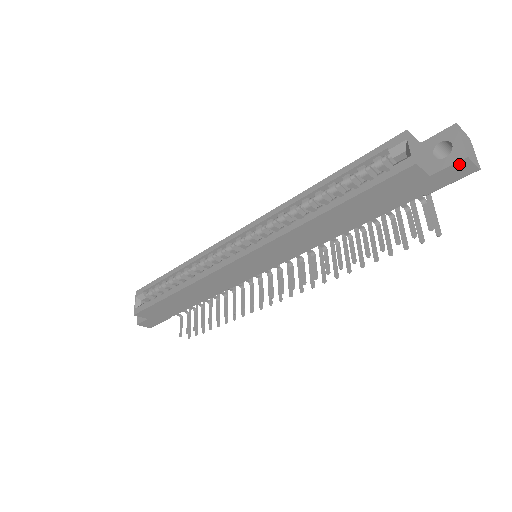
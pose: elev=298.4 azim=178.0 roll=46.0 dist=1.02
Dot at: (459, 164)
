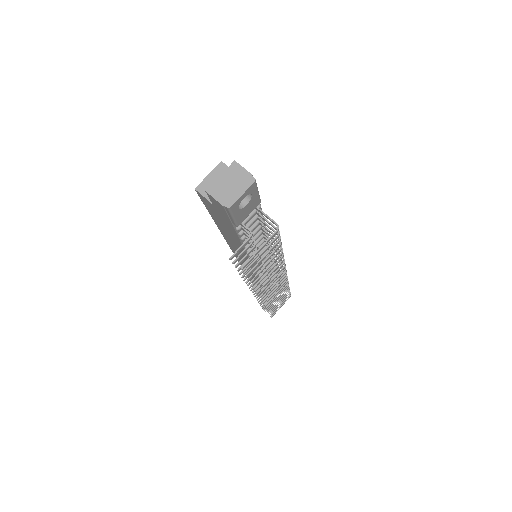
Dot at: (210, 197)
